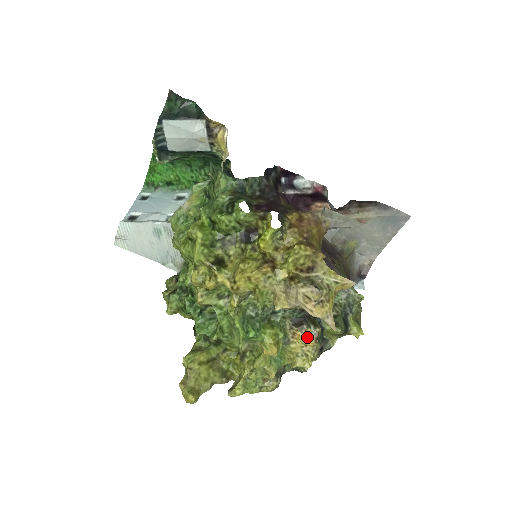
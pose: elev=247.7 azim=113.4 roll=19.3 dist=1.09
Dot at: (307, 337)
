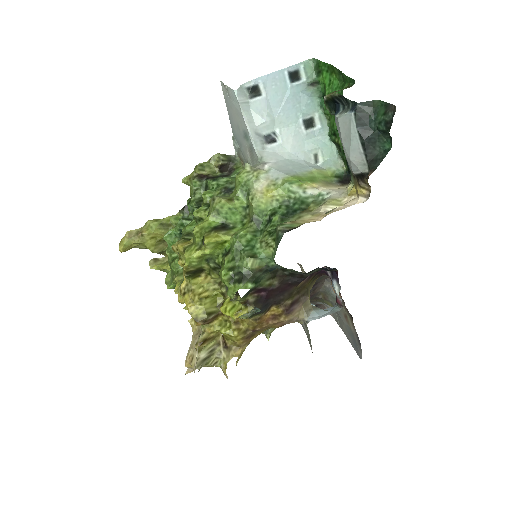
Dot at: occluded
